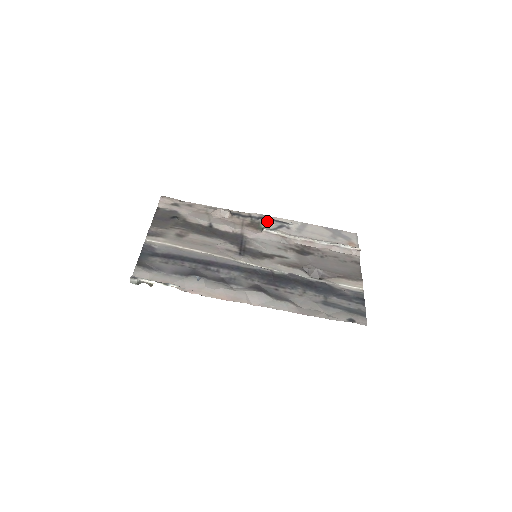
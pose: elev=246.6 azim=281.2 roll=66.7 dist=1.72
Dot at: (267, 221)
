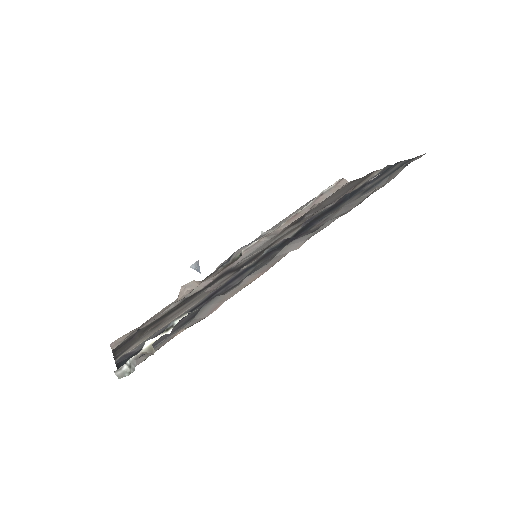
Dot at: (238, 251)
